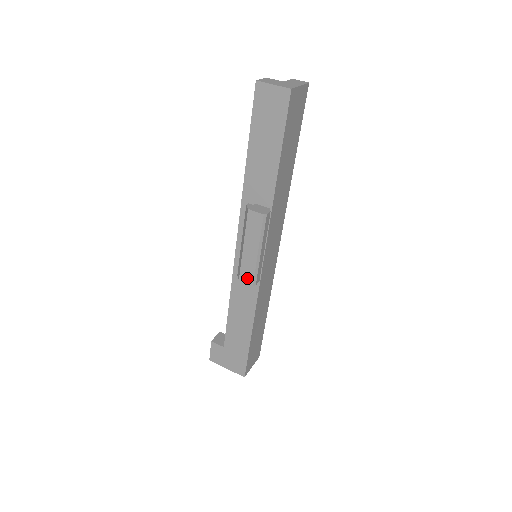
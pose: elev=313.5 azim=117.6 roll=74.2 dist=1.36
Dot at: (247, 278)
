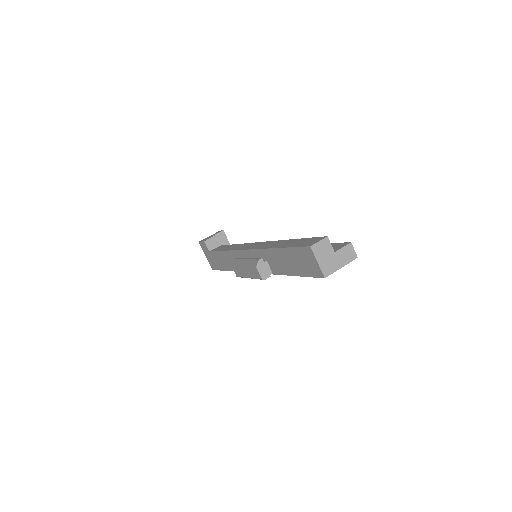
Dot at: (236, 272)
